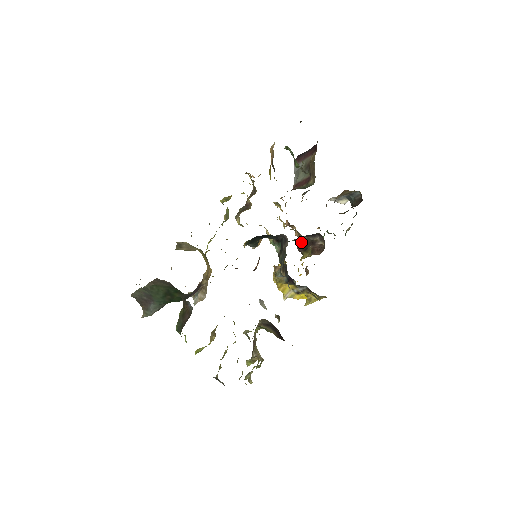
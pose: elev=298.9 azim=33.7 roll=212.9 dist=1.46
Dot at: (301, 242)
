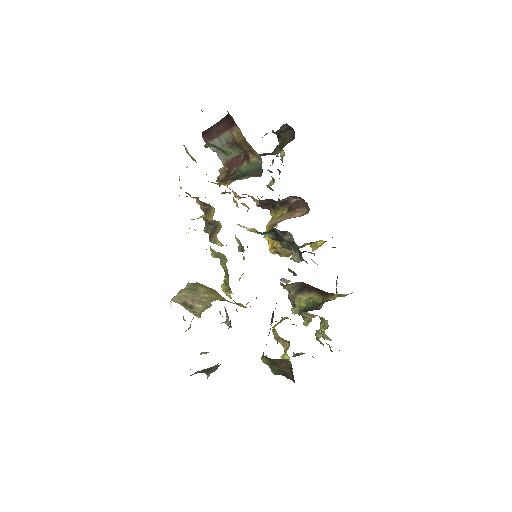
Dot at: (262, 202)
